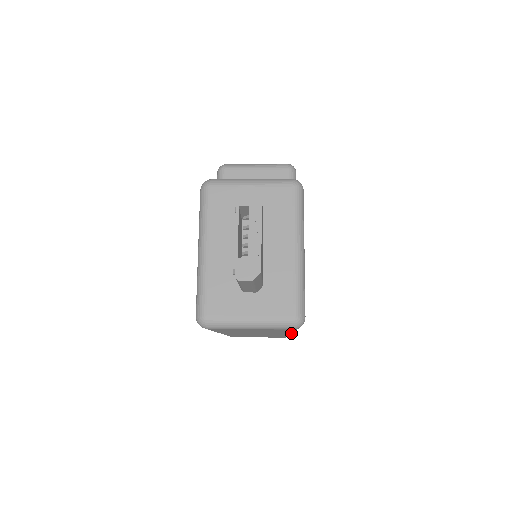
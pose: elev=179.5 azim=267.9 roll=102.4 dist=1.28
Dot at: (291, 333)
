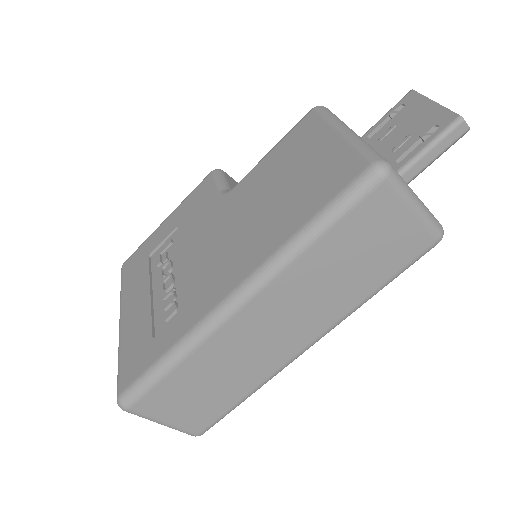
Dot at: (324, 333)
